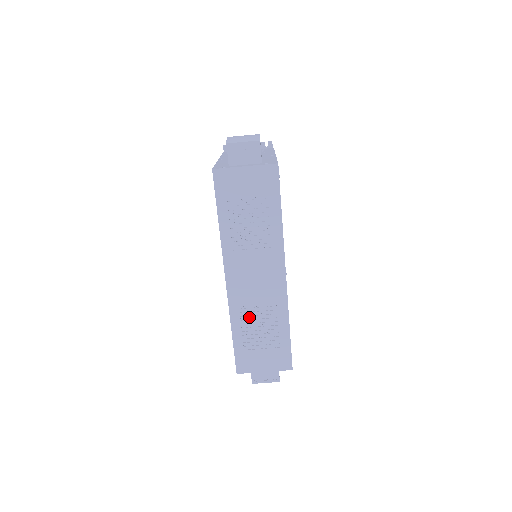
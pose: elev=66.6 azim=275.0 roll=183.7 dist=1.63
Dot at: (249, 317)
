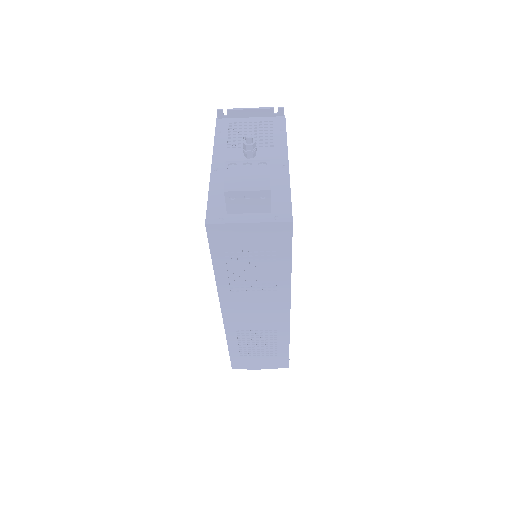
Dot at: (247, 337)
